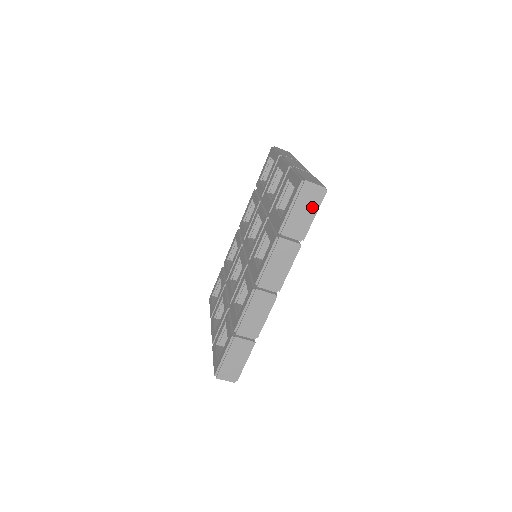
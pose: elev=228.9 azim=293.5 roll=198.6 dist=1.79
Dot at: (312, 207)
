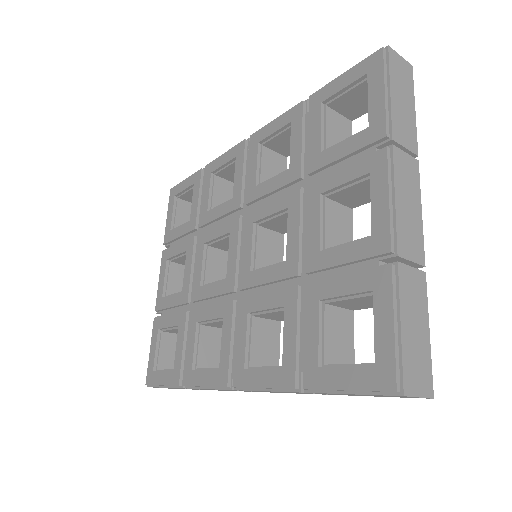
Dot at: (385, 396)
